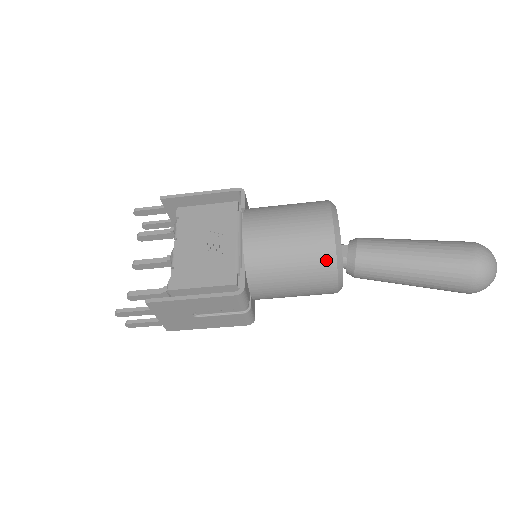
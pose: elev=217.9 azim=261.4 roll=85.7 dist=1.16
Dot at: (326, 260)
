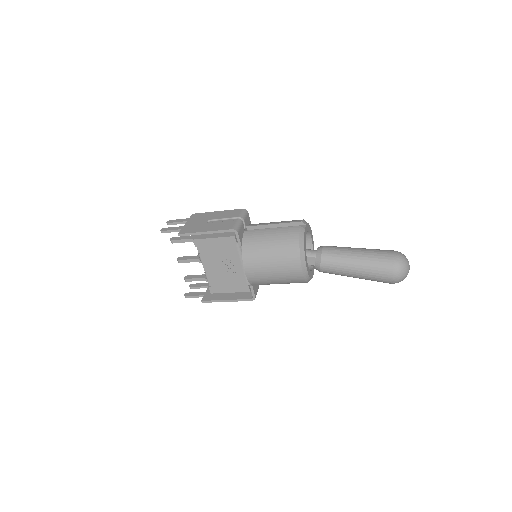
Dot at: occluded
